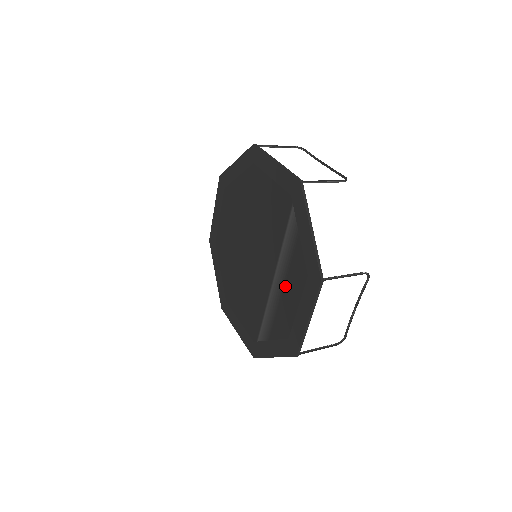
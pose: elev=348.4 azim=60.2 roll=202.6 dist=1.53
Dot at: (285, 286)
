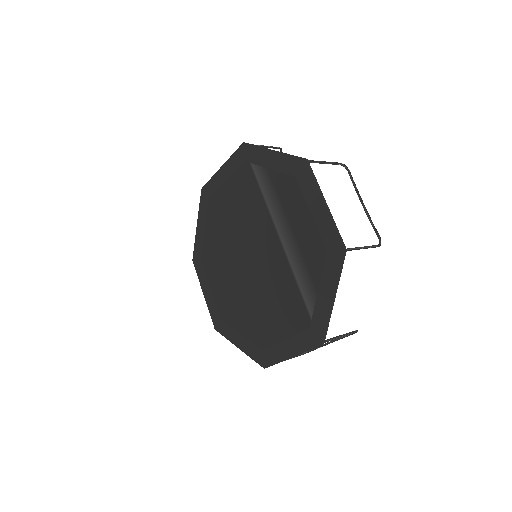
Dot at: (290, 220)
